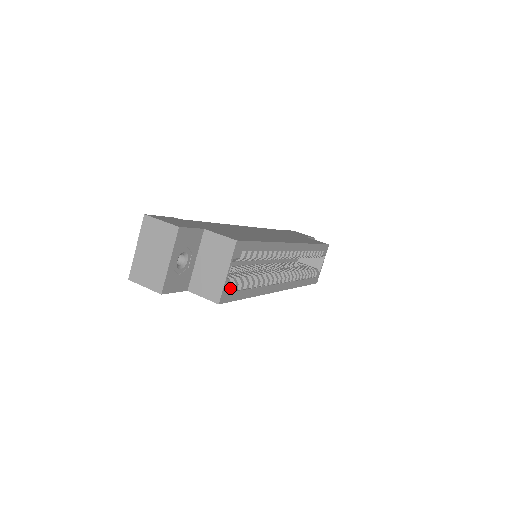
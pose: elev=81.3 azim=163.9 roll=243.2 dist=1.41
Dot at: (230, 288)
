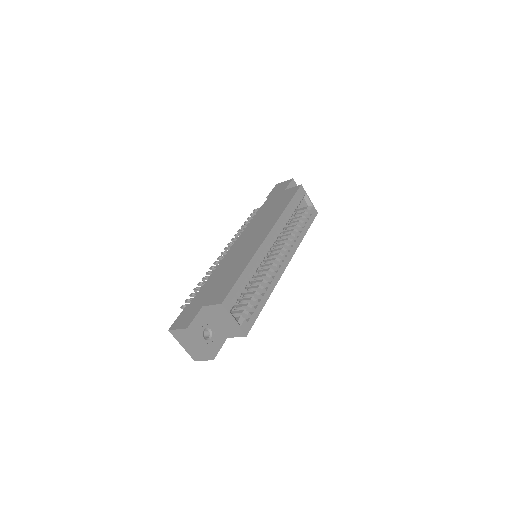
Dot at: (245, 321)
